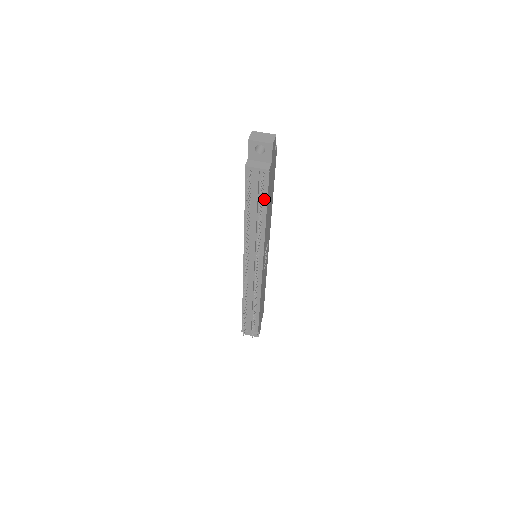
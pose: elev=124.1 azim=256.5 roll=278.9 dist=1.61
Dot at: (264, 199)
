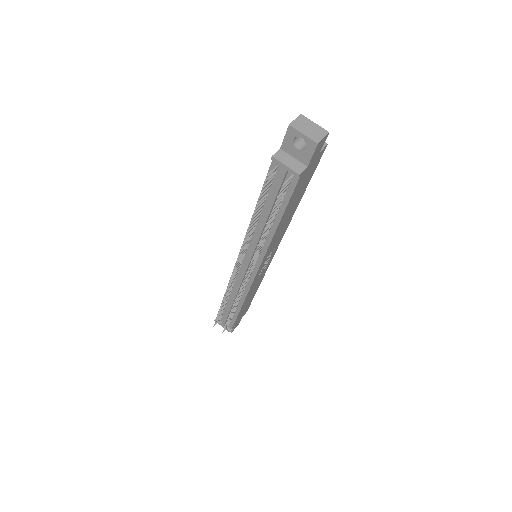
Dot at: (283, 204)
